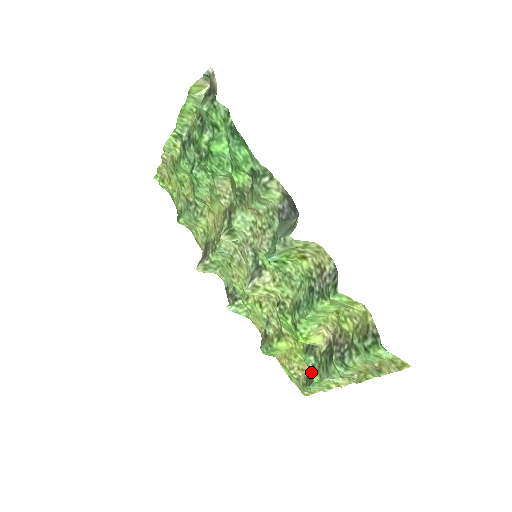
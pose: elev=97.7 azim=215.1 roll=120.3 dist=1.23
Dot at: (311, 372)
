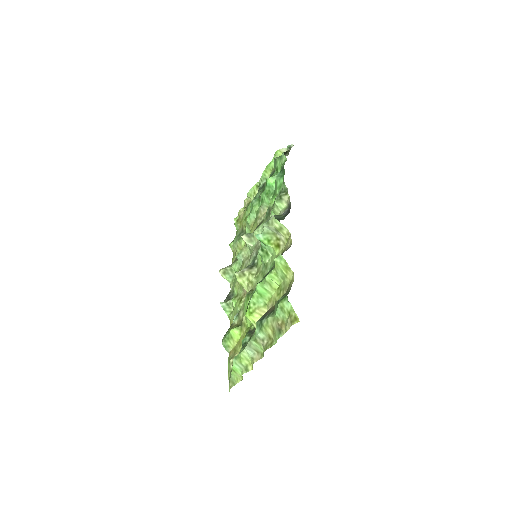
Dot at: occluded
